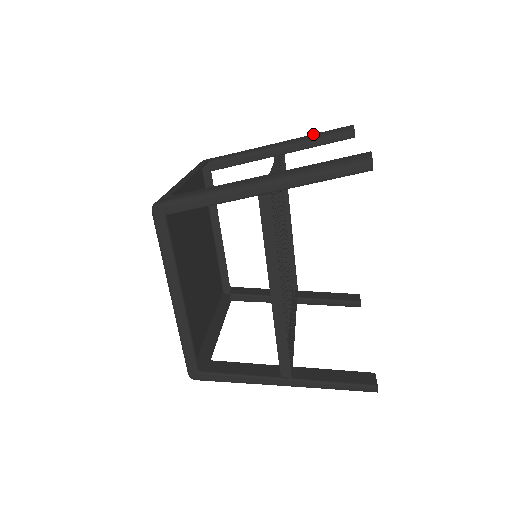
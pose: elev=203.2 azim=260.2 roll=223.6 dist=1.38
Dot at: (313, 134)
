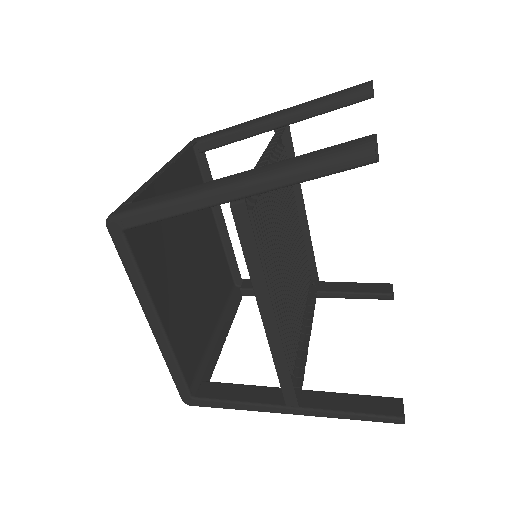
Dot at: (321, 97)
